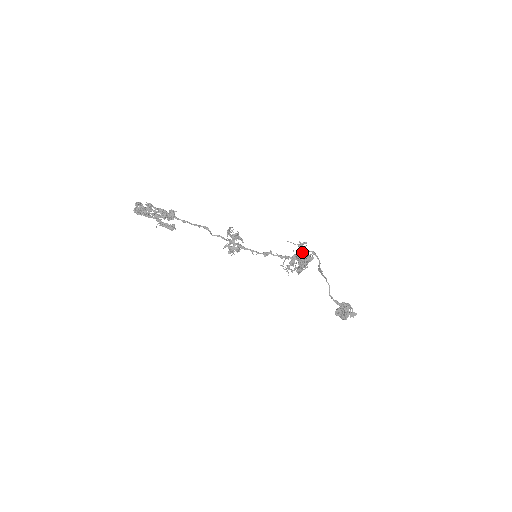
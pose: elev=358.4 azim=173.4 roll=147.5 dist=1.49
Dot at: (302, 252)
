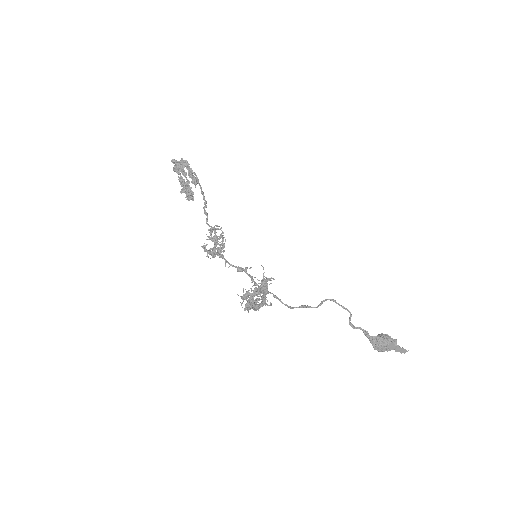
Dot at: (257, 292)
